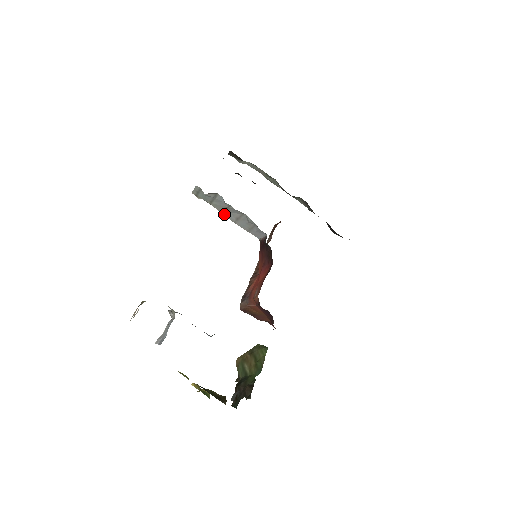
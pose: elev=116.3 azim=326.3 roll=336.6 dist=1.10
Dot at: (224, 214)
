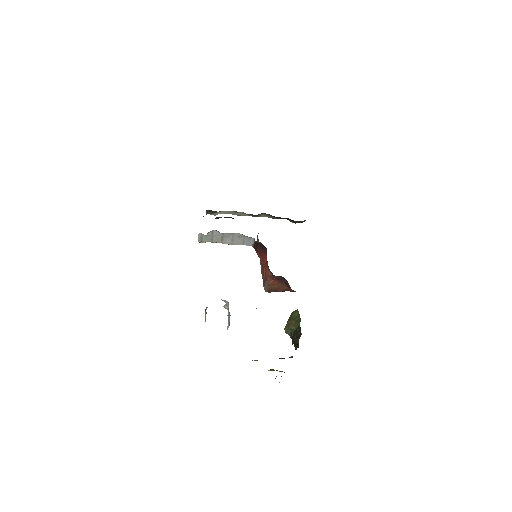
Dot at: (223, 243)
